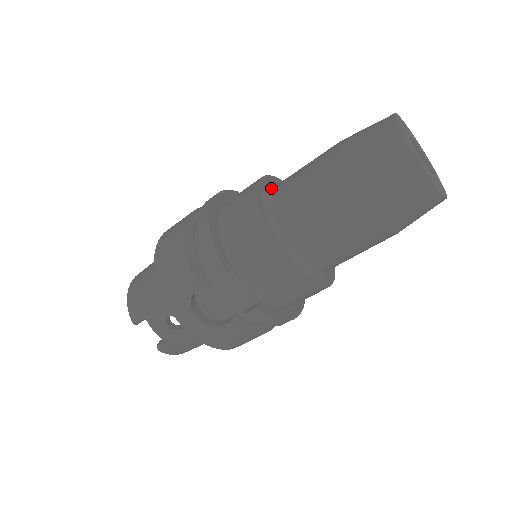
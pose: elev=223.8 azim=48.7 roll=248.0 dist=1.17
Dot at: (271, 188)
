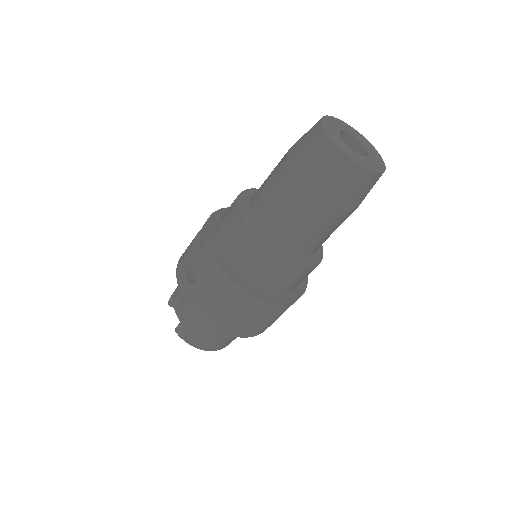
Dot at: occluded
